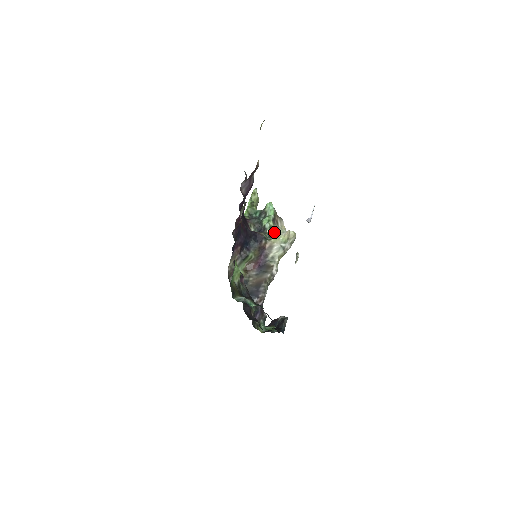
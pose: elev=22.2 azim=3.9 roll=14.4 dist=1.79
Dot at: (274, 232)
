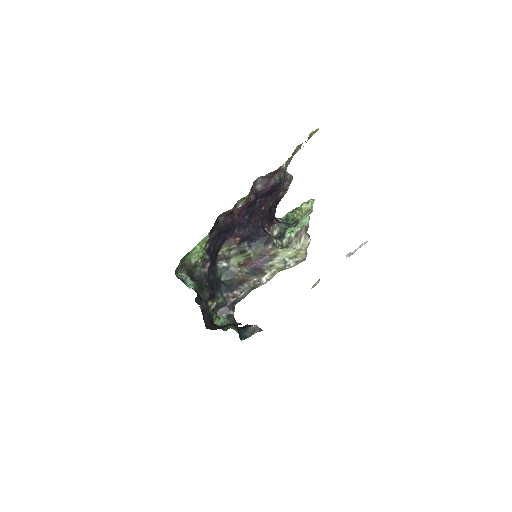
Dot at: (291, 244)
